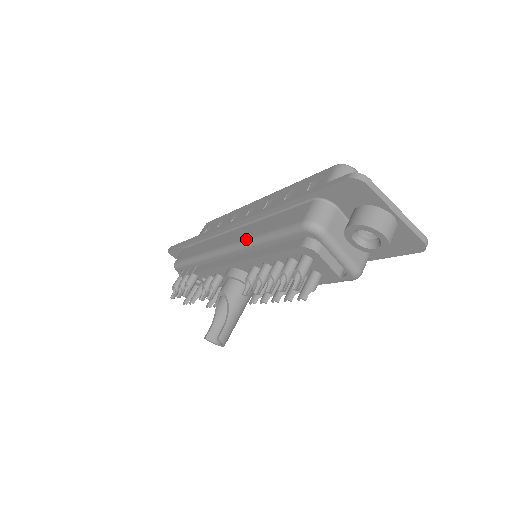
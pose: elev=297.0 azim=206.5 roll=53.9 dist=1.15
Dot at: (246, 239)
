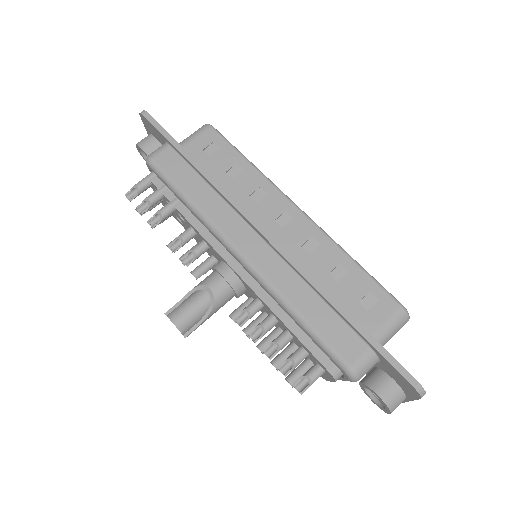
Dot at: (277, 290)
